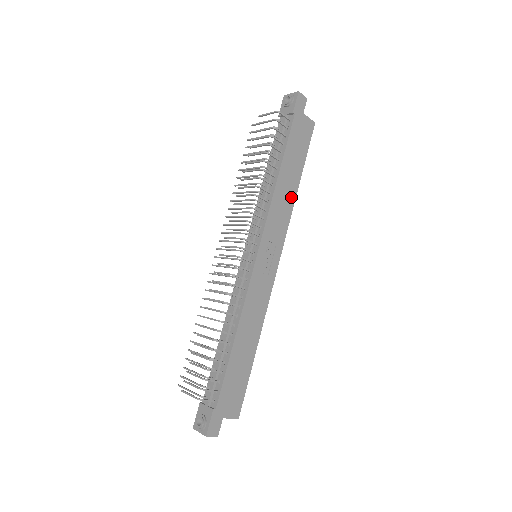
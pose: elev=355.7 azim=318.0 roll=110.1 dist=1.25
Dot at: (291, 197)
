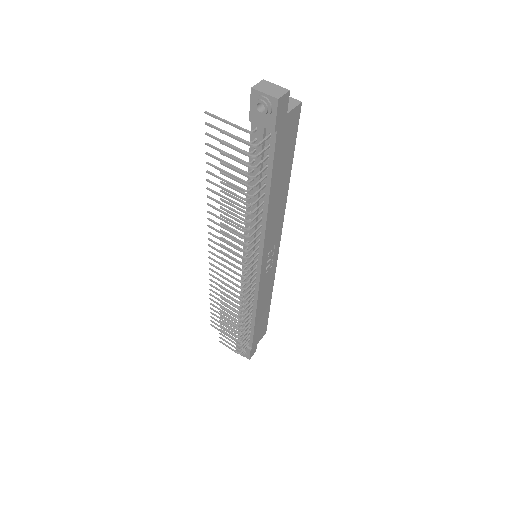
Dot at: (283, 200)
